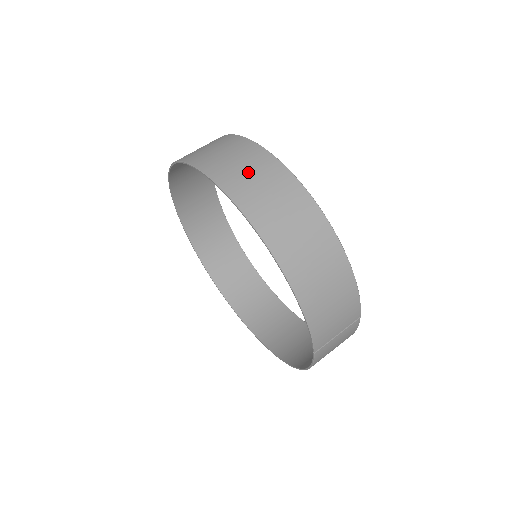
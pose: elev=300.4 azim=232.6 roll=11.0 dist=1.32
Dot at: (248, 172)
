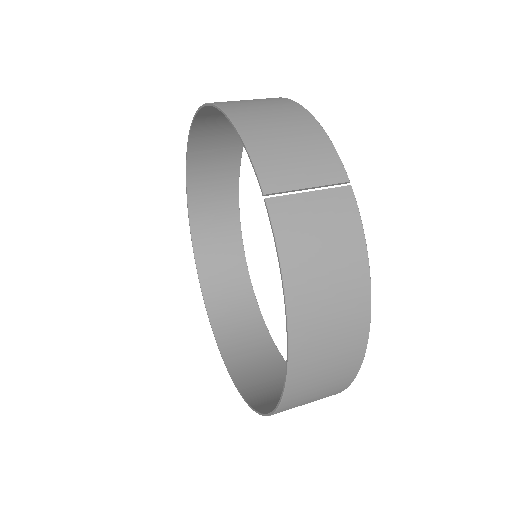
Dot at: (222, 120)
